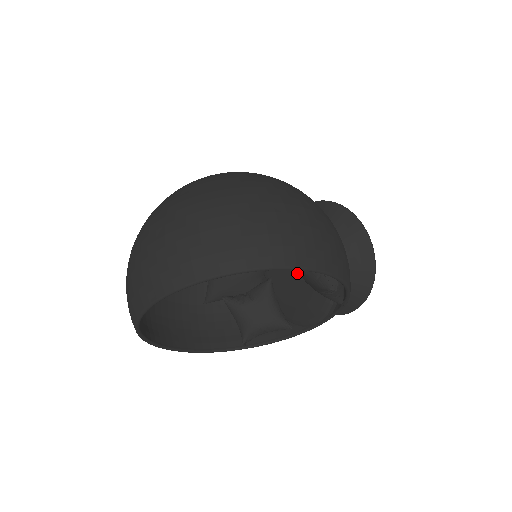
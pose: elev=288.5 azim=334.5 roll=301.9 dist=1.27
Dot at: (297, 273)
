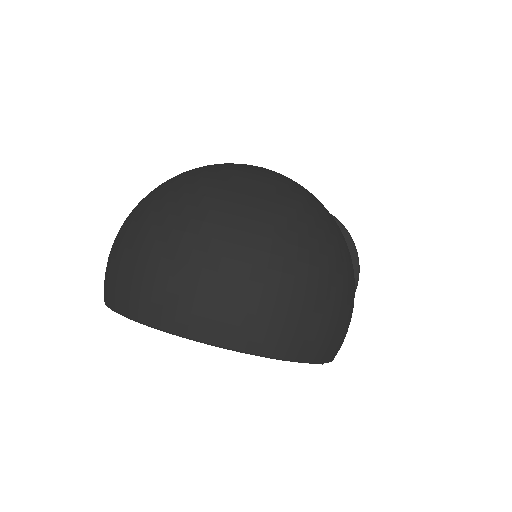
Dot at: occluded
